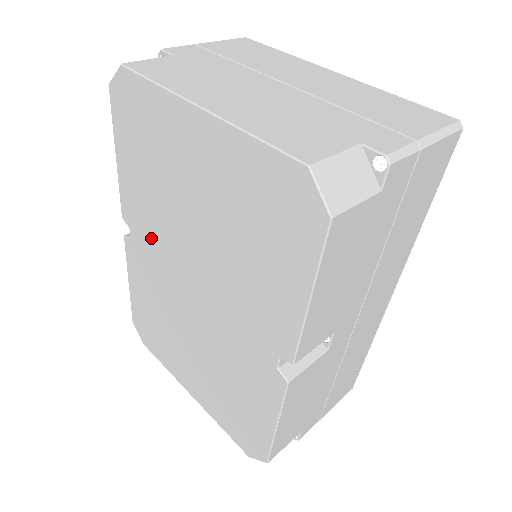
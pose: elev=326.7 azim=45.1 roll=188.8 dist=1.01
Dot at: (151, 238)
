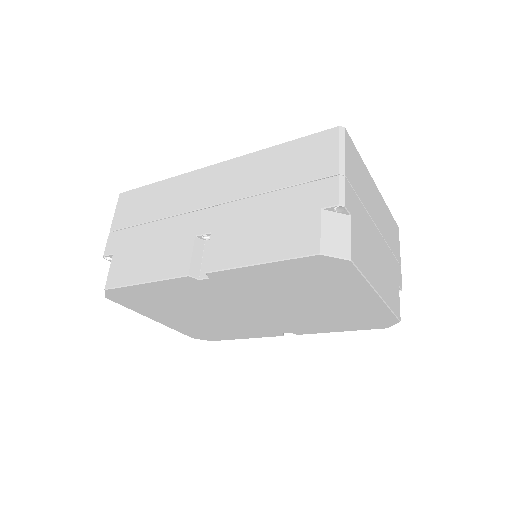
Dot at: (236, 290)
